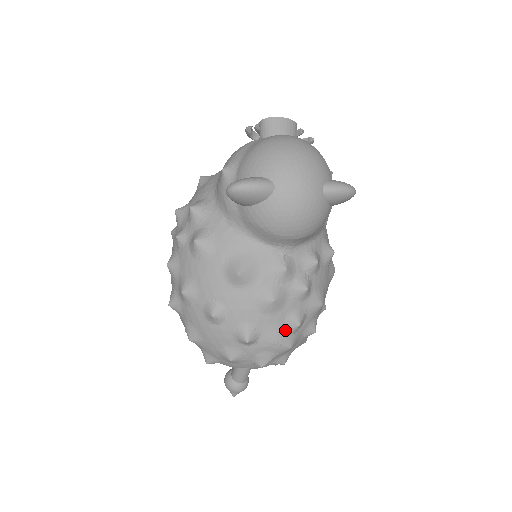
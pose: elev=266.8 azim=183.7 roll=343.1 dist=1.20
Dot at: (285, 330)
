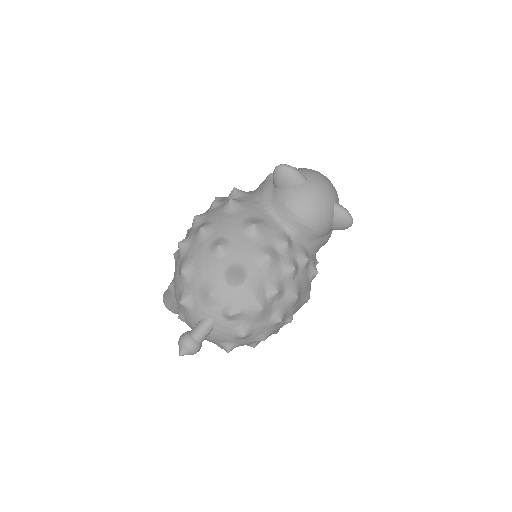
Dot at: (265, 290)
